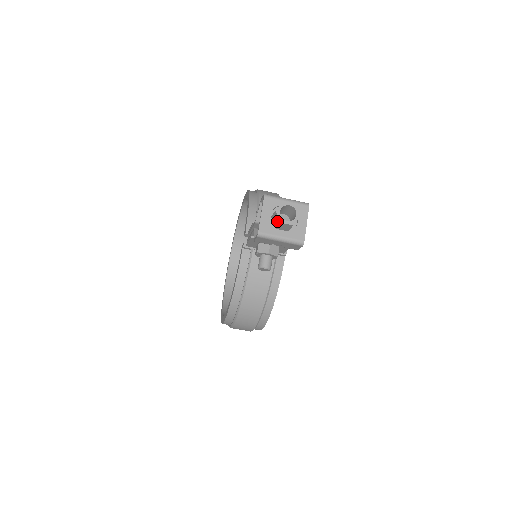
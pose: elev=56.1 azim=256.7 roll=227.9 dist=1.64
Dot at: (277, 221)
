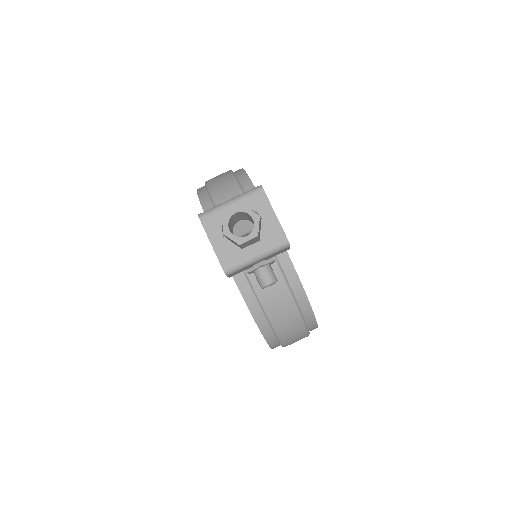
Dot at: (235, 243)
